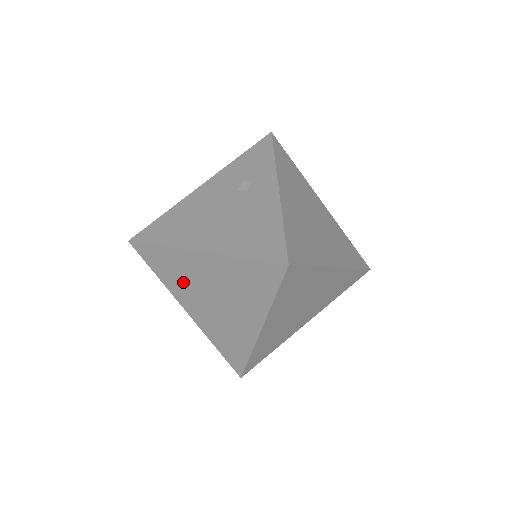
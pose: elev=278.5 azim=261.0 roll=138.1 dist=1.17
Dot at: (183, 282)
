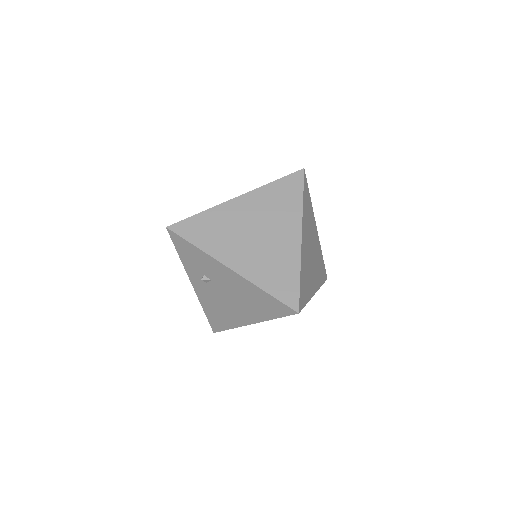
Dot at: occluded
